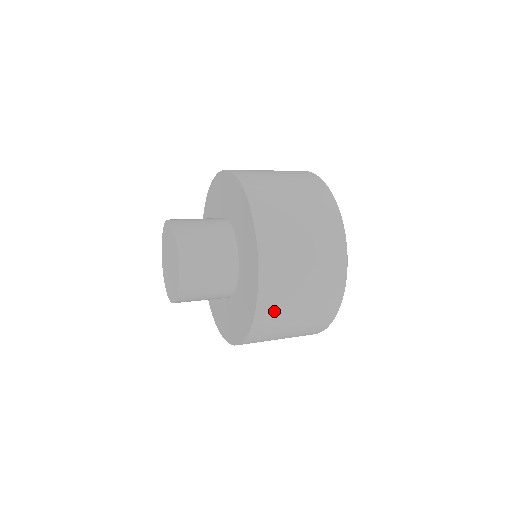
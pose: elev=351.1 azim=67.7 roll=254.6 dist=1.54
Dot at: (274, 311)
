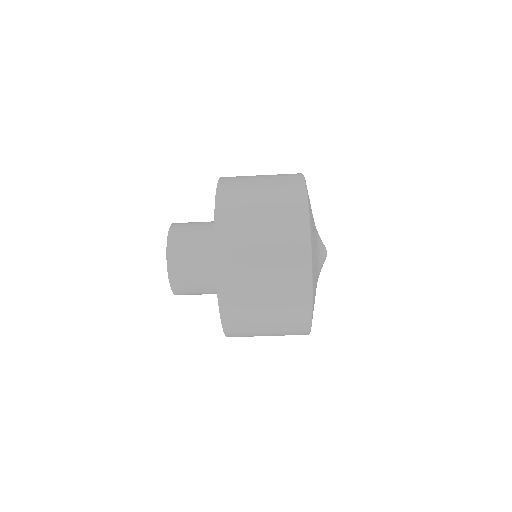
Dot at: (234, 204)
